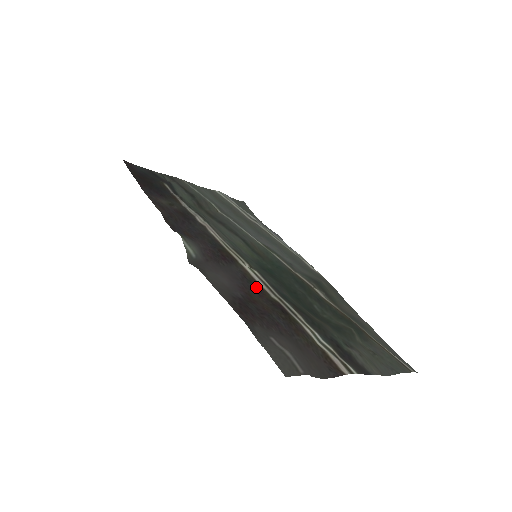
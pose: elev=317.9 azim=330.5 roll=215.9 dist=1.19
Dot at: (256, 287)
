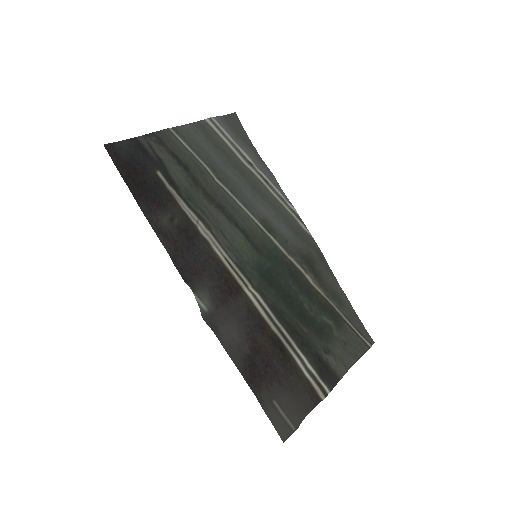
Dot at: (259, 323)
